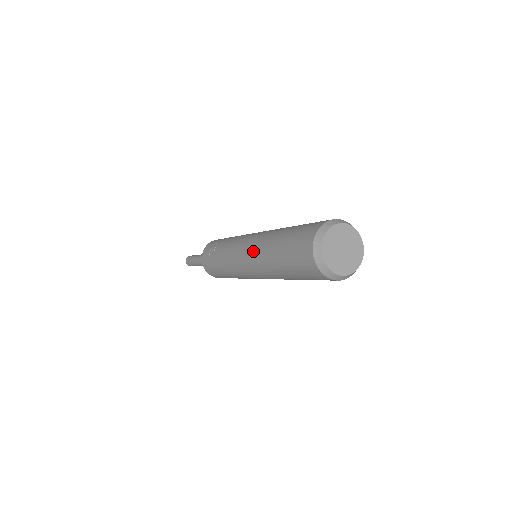
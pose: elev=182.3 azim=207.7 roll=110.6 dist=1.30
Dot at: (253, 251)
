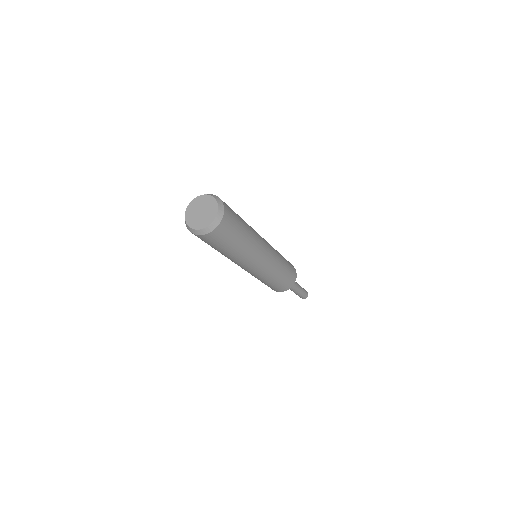
Dot at: occluded
